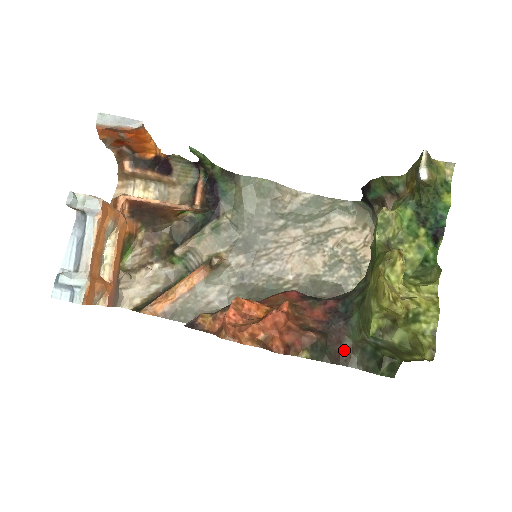
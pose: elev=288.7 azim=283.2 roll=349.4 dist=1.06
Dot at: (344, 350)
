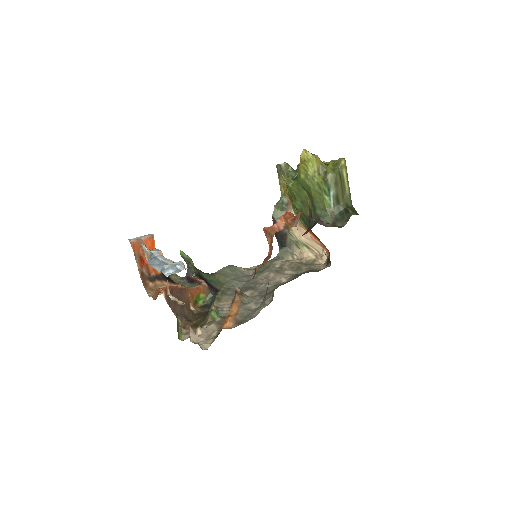
Dot at: occluded
